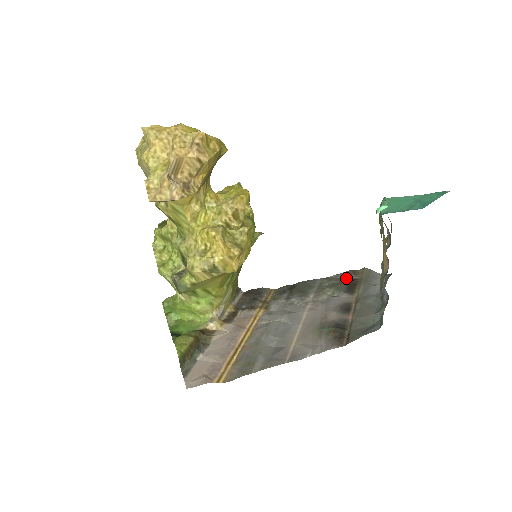
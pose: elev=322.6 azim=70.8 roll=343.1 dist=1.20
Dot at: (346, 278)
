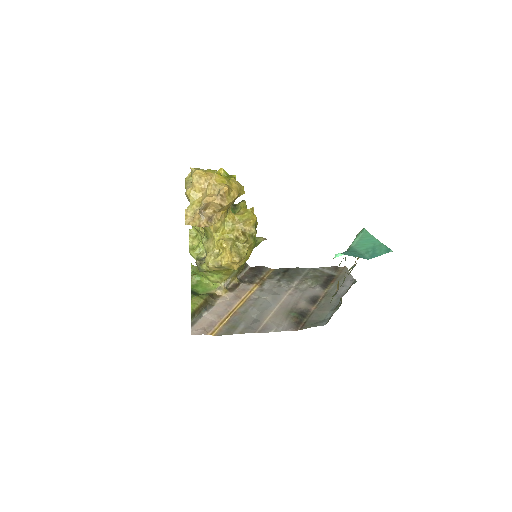
Dot at: (328, 273)
